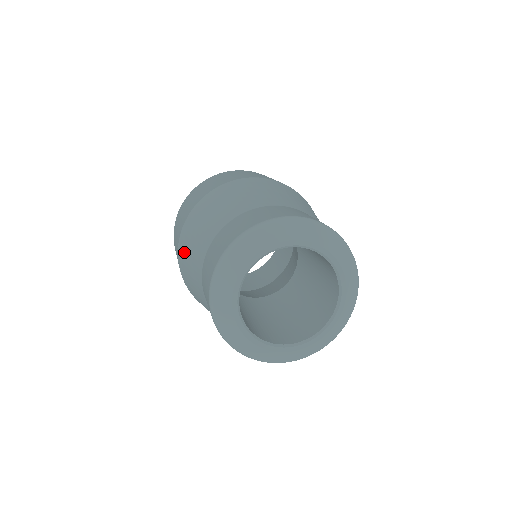
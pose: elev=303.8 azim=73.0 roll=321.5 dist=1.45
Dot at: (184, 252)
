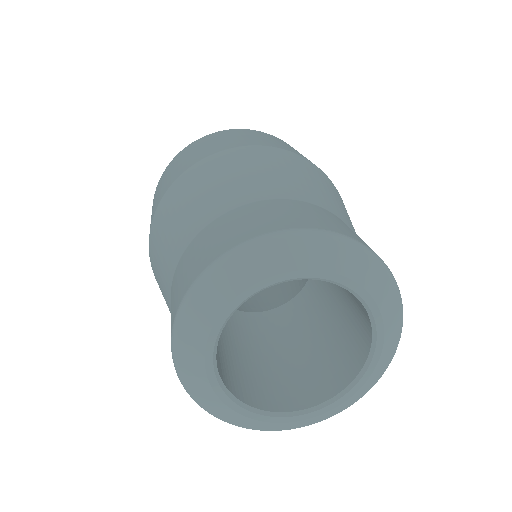
Dot at: (159, 287)
